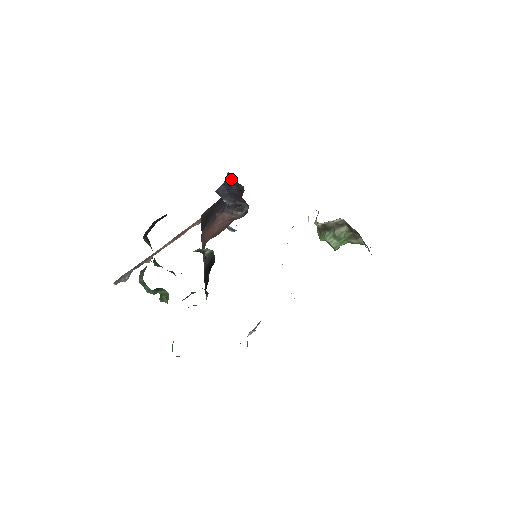
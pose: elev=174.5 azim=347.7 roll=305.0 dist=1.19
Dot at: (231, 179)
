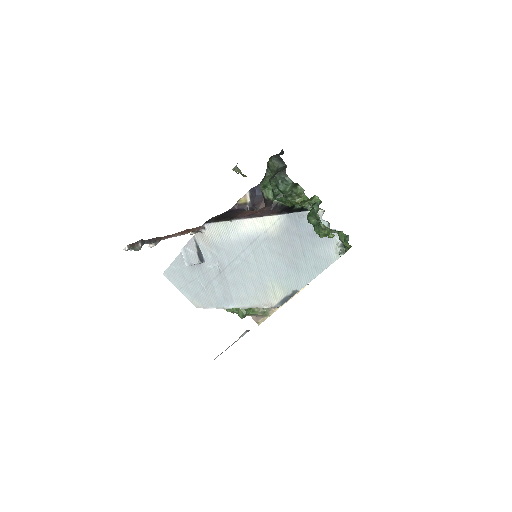
Dot at: occluded
